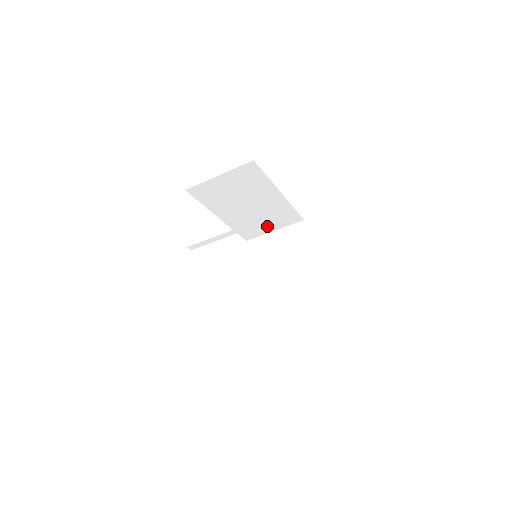
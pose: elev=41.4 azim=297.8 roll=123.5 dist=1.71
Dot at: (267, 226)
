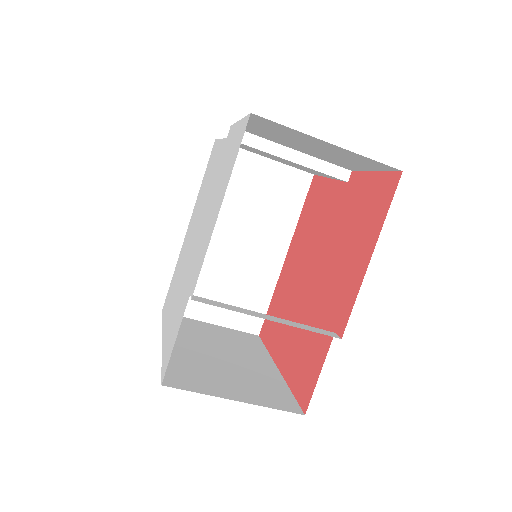
Dot at: occluded
